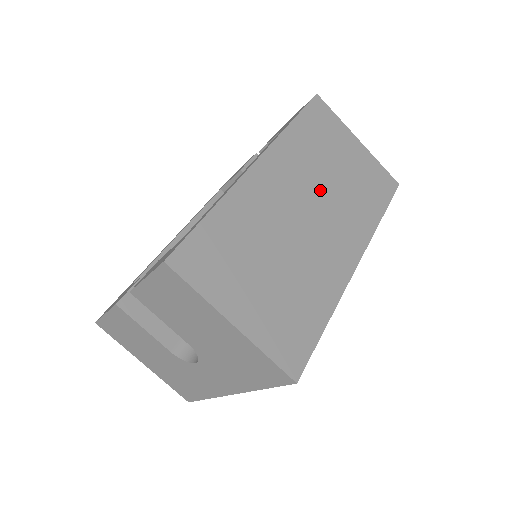
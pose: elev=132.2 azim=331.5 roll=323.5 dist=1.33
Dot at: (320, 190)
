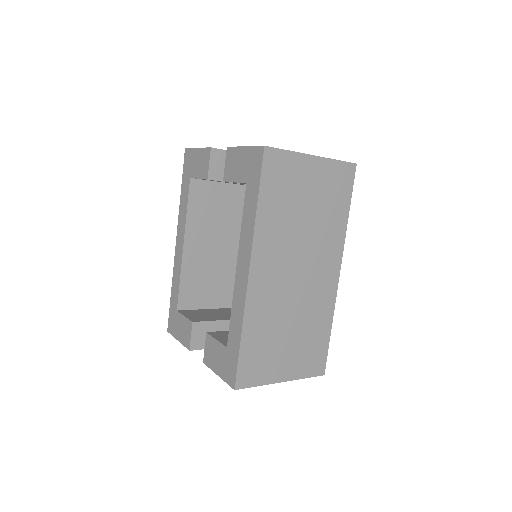
Dot at: (299, 244)
